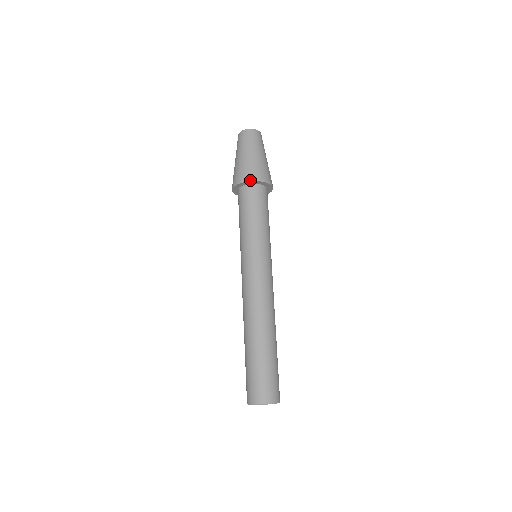
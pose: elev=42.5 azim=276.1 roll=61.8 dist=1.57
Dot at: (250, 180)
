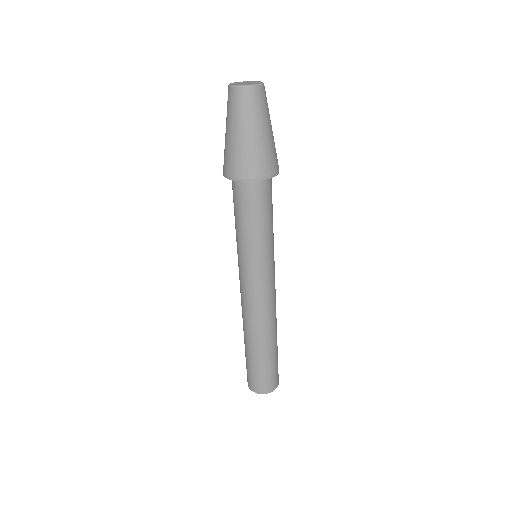
Dot at: (246, 180)
